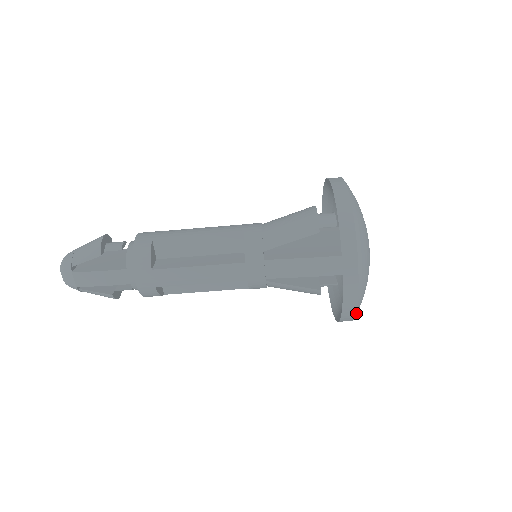
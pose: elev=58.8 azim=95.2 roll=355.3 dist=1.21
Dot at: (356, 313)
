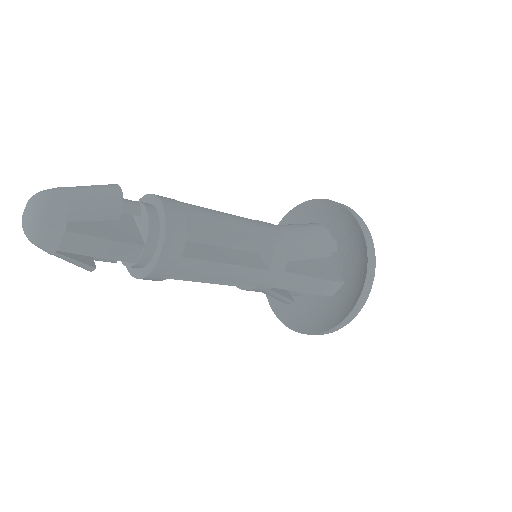
Dot at: occluded
